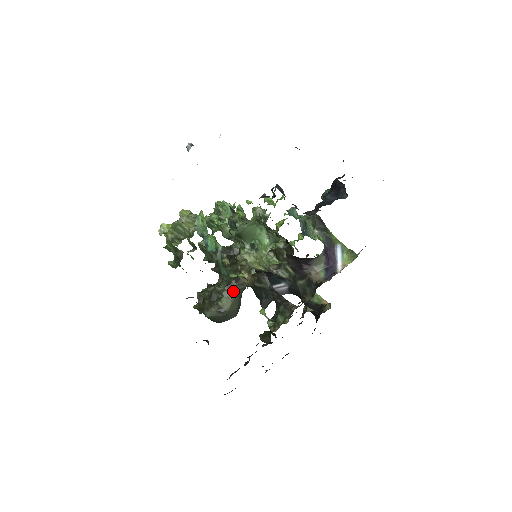
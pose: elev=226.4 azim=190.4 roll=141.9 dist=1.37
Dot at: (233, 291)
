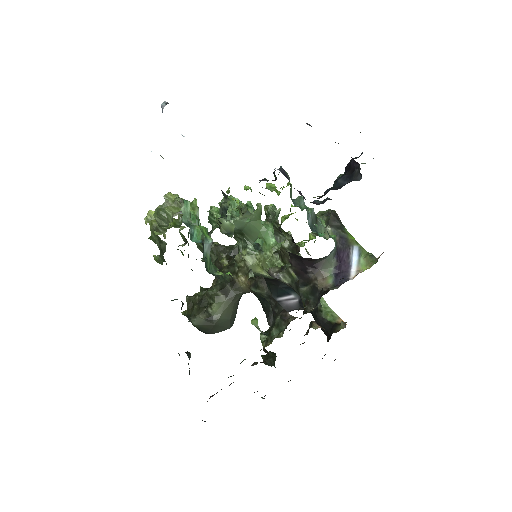
Dot at: (227, 296)
